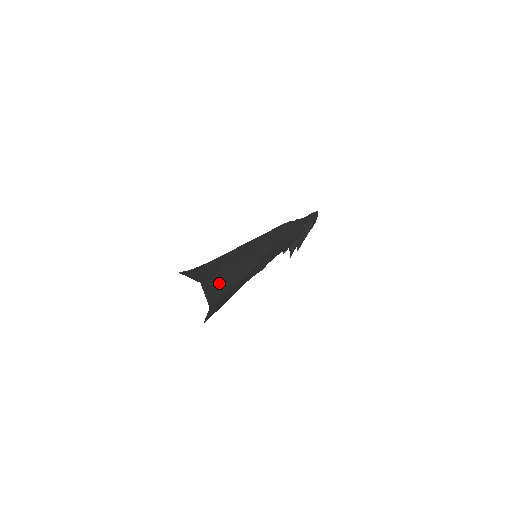
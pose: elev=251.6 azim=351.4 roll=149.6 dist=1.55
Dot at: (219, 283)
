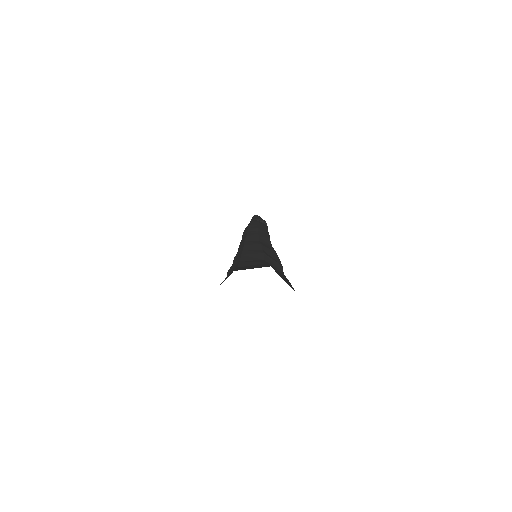
Dot at: occluded
